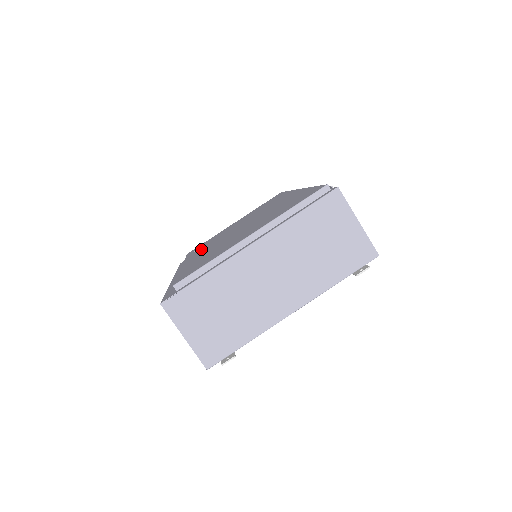
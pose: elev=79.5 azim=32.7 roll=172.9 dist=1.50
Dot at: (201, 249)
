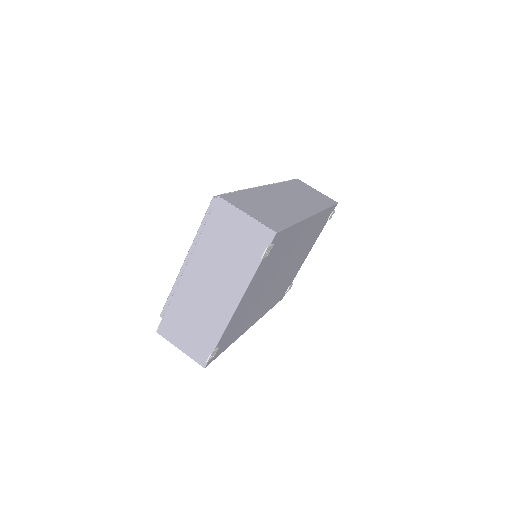
Dot at: occluded
